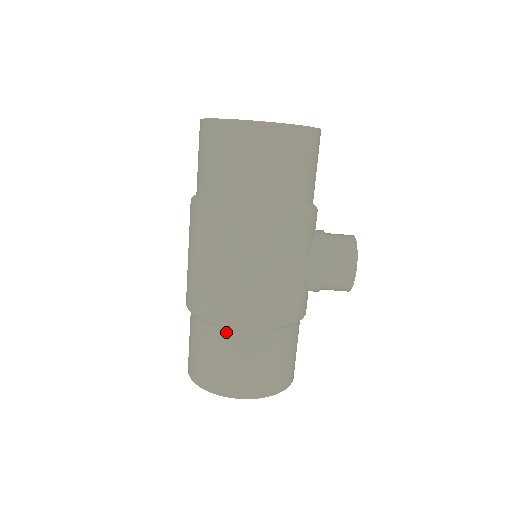
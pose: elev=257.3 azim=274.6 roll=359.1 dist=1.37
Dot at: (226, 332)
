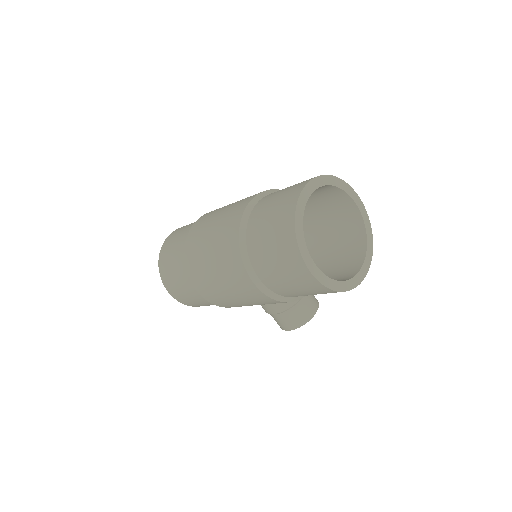
Dot at: occluded
